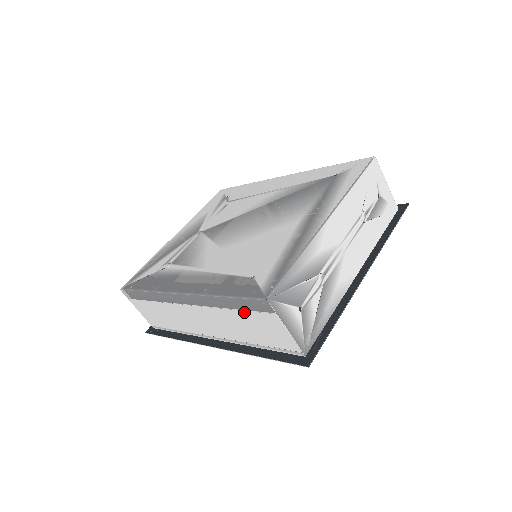
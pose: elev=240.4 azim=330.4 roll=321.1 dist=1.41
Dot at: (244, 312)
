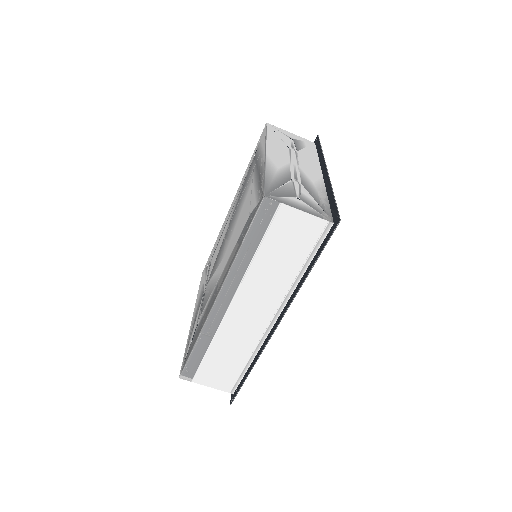
Dot at: (265, 240)
